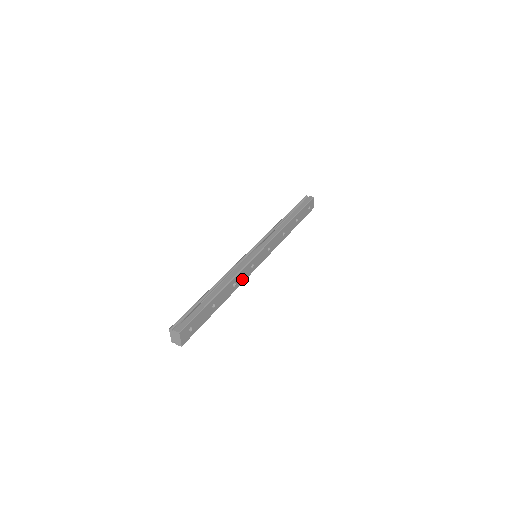
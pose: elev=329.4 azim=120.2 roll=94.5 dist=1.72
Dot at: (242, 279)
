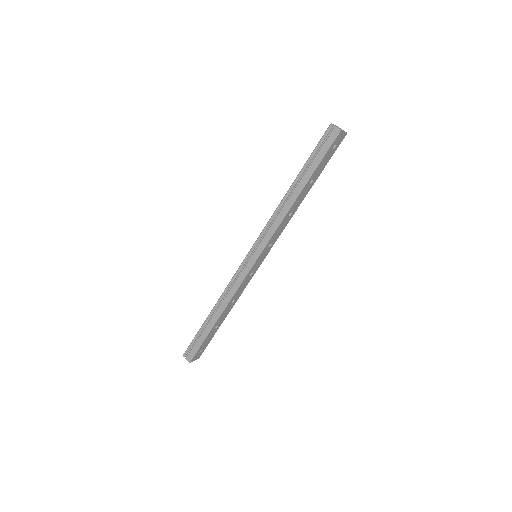
Dot at: (242, 289)
